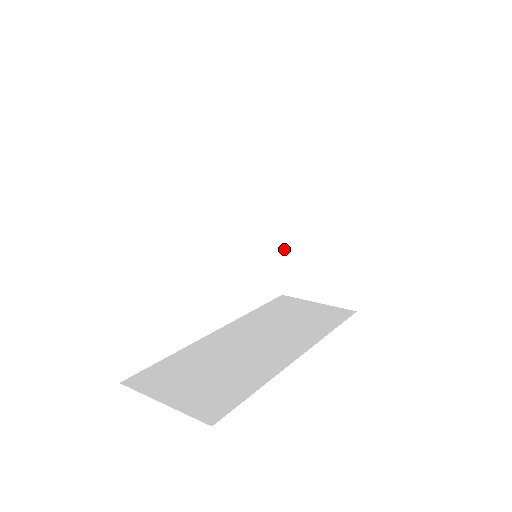
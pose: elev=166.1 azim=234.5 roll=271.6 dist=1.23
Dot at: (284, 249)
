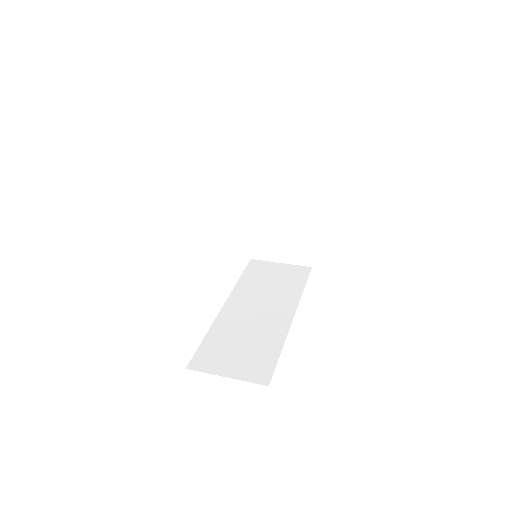
Dot at: (251, 226)
